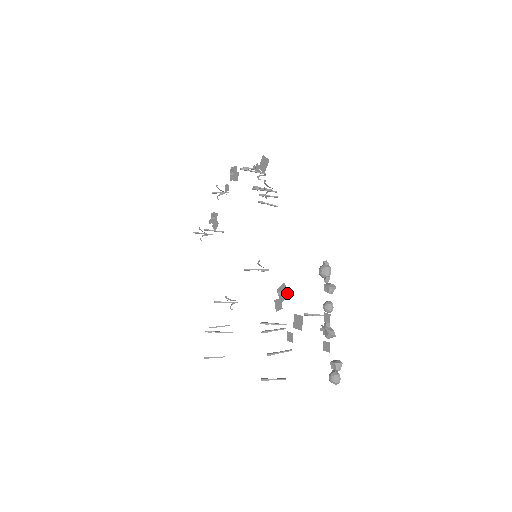
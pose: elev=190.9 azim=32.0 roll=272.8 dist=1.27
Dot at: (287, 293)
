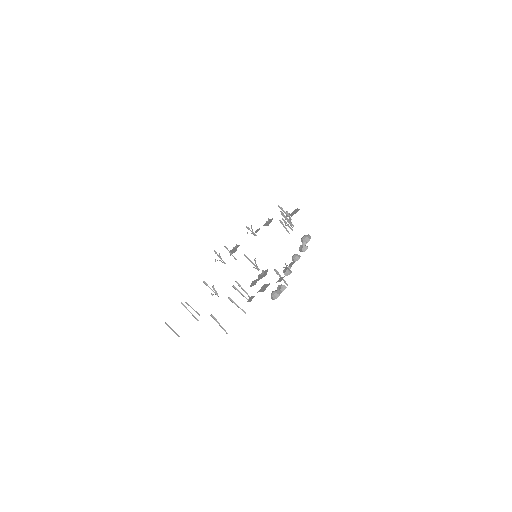
Dot at: (266, 274)
